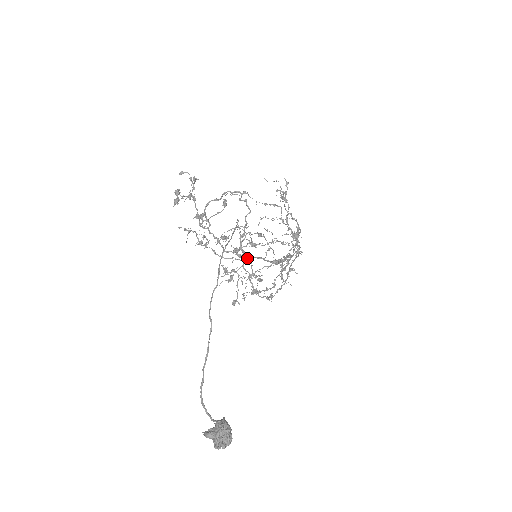
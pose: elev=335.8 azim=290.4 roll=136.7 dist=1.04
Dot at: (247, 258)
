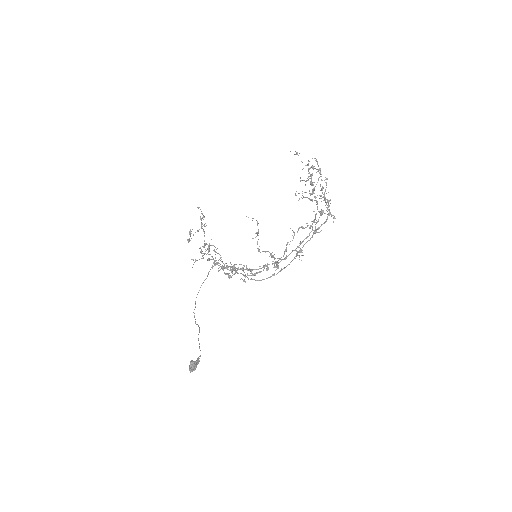
Dot at: (228, 277)
